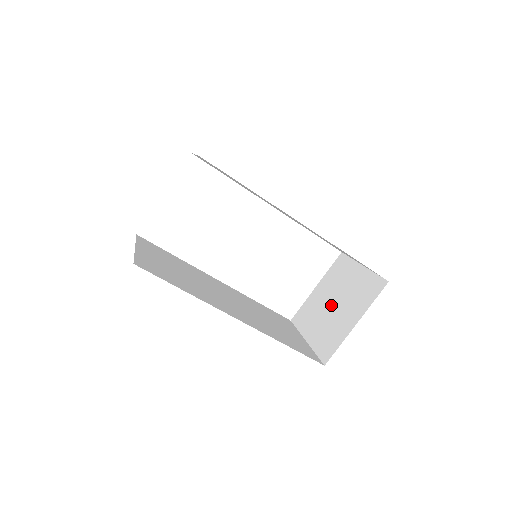
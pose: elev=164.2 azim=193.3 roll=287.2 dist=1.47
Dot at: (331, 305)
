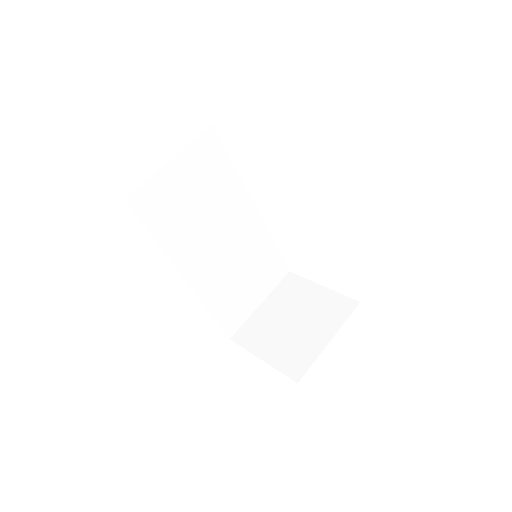
Dot at: (292, 318)
